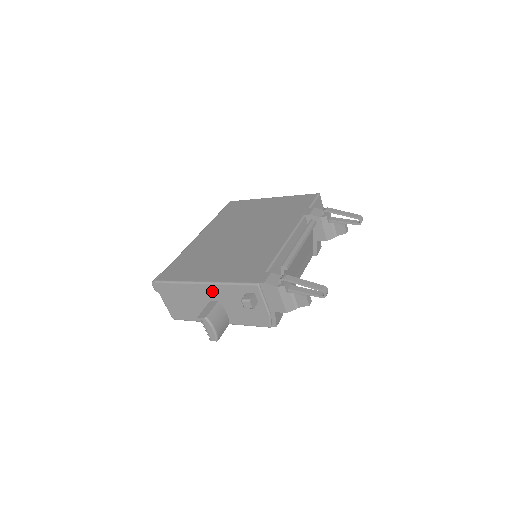
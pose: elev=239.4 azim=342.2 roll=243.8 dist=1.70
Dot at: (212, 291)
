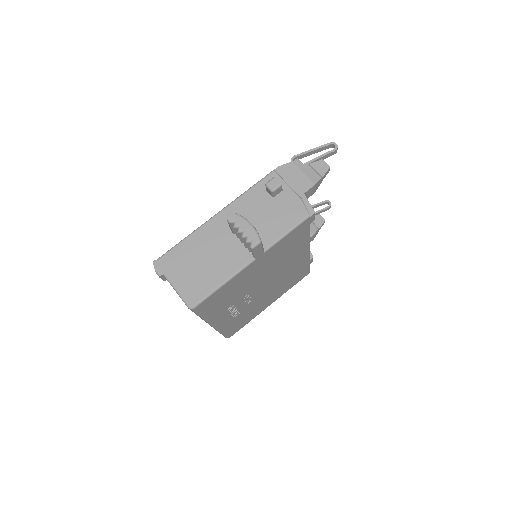
Dot at: (230, 216)
